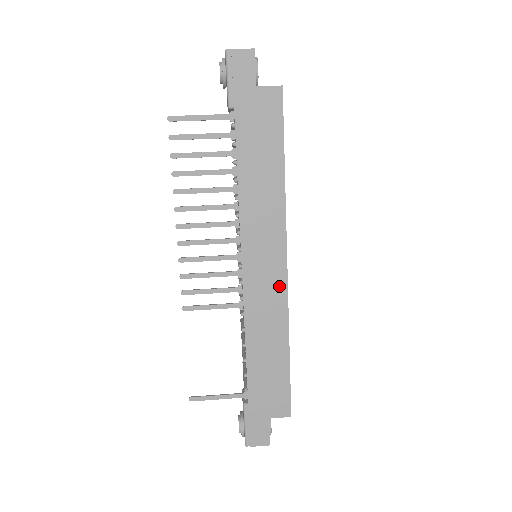
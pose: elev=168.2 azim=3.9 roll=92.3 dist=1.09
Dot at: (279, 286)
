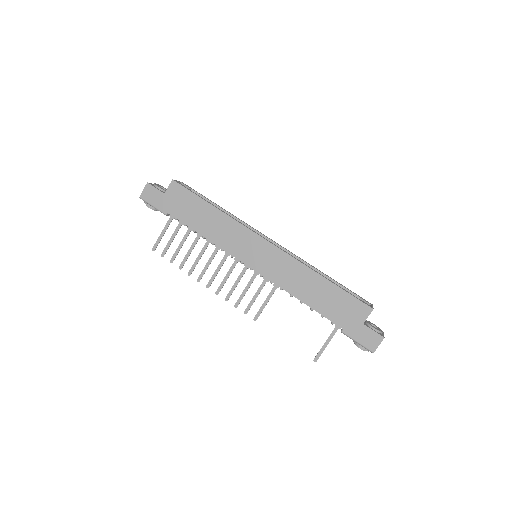
Dot at: (278, 255)
